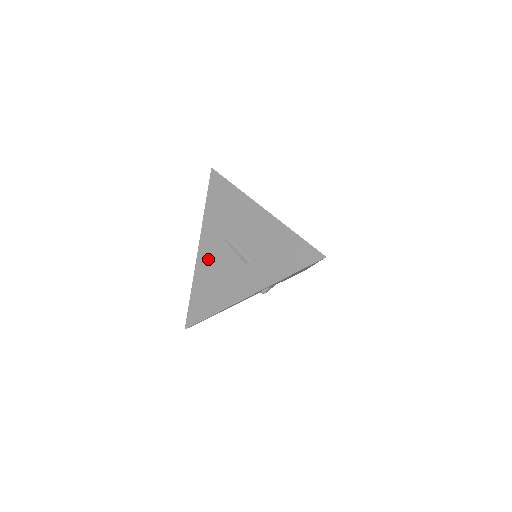
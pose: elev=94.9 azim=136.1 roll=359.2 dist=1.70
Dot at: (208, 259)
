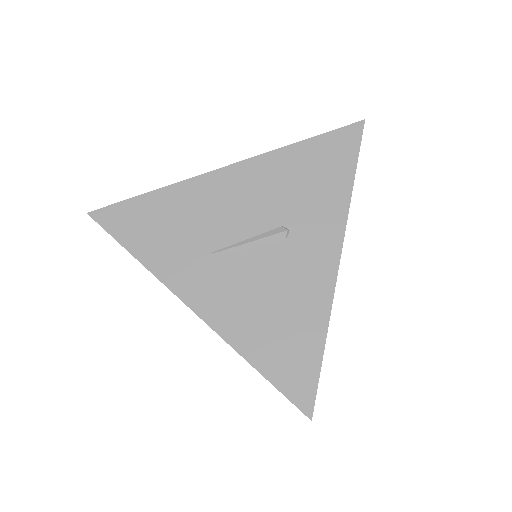
Dot at: (227, 302)
